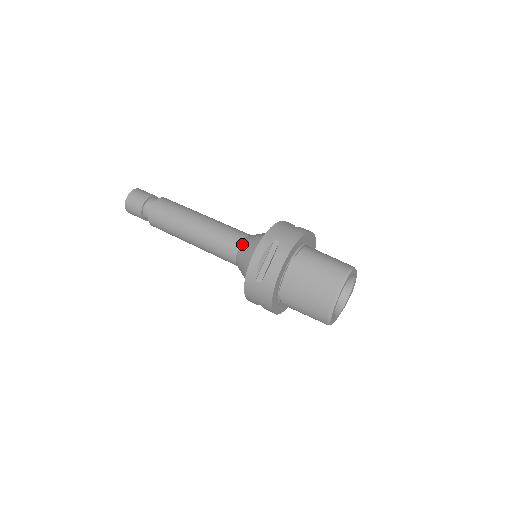
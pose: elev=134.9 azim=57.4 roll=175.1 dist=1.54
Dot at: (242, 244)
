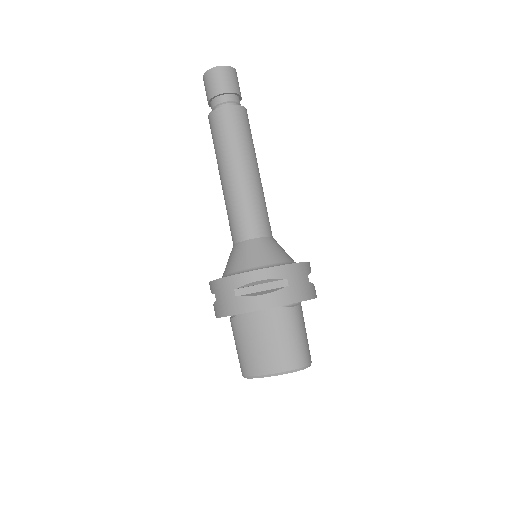
Dot at: (259, 239)
